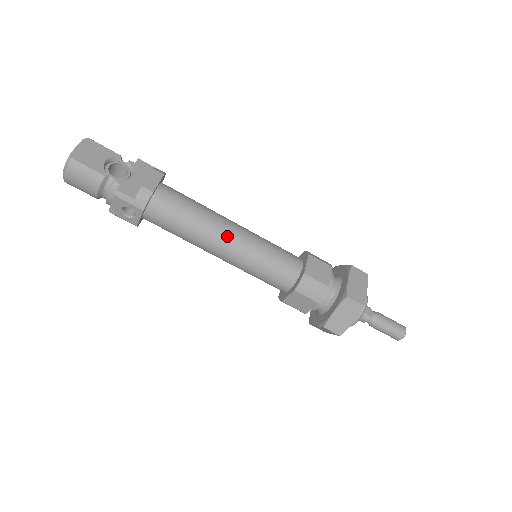
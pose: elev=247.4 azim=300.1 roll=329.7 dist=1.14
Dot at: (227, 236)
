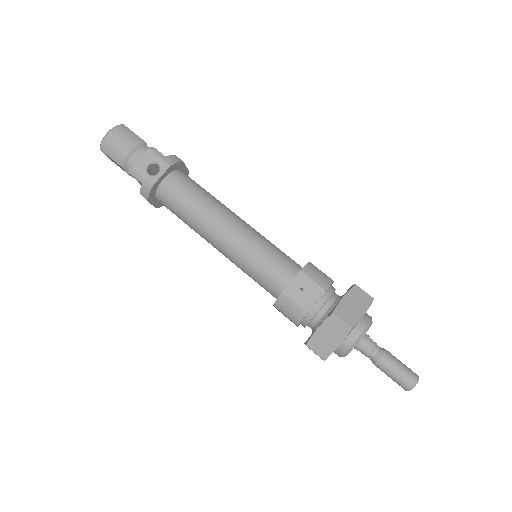
Dot at: (237, 217)
